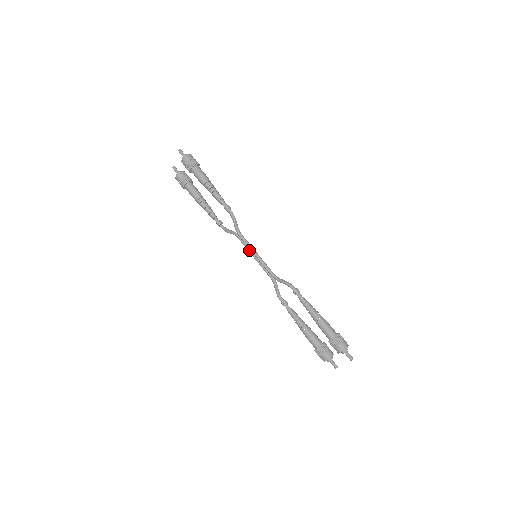
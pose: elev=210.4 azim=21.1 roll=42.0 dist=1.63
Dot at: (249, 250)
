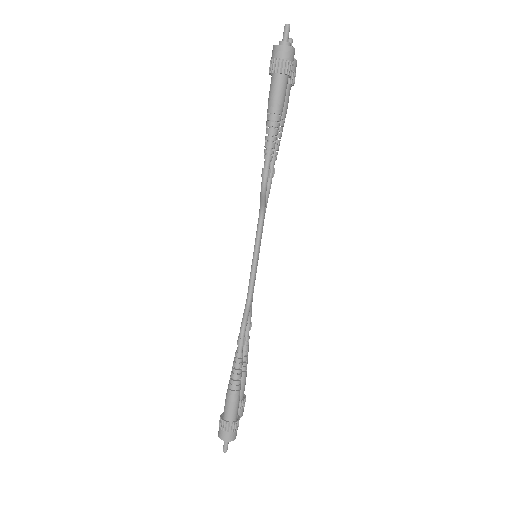
Dot at: (256, 242)
